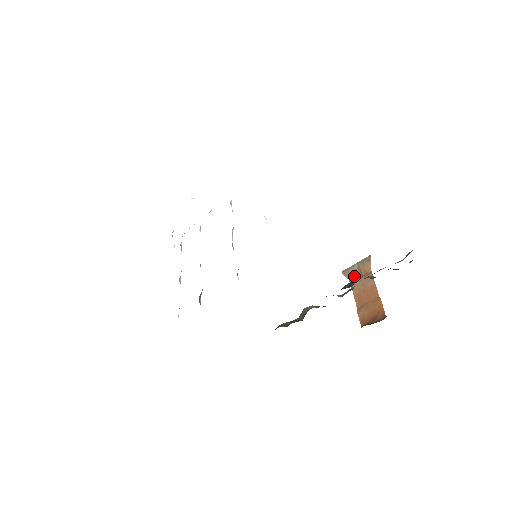
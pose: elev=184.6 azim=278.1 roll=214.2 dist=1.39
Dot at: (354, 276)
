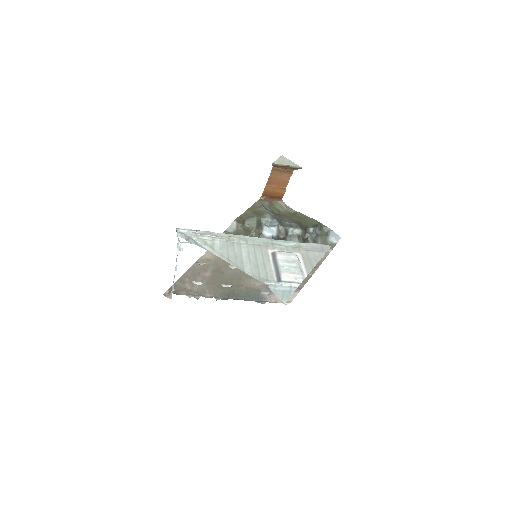
Dot at: (279, 168)
